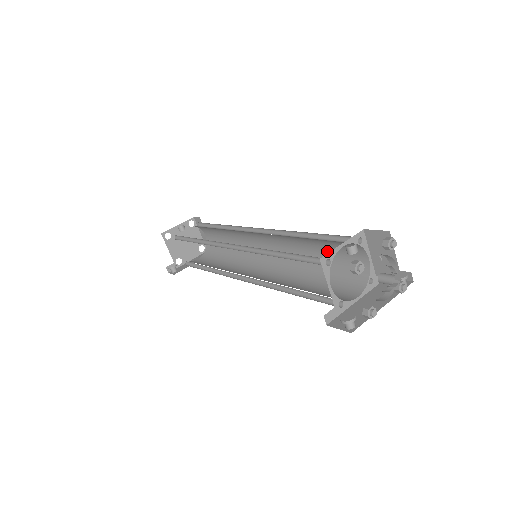
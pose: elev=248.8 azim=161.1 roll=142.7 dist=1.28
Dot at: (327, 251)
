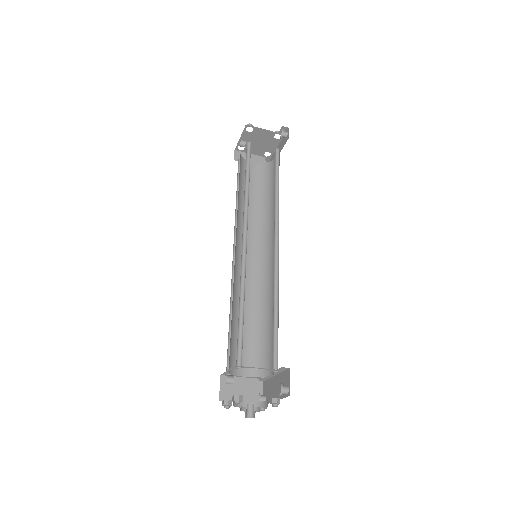
Dot at: occluded
